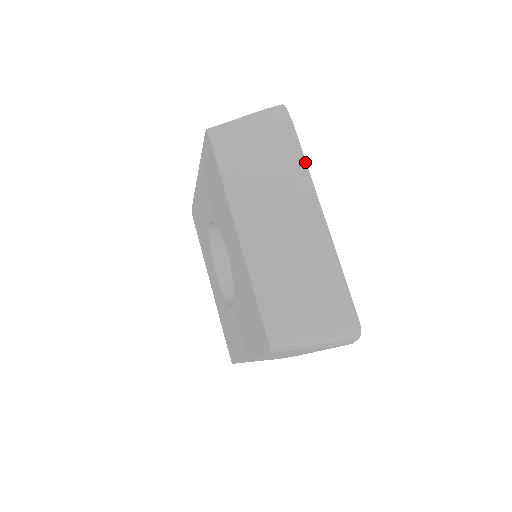
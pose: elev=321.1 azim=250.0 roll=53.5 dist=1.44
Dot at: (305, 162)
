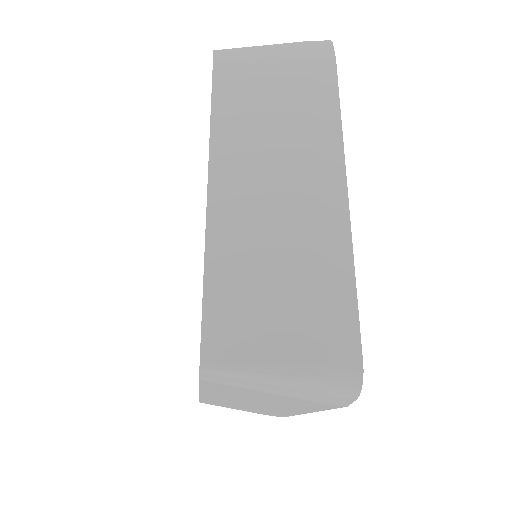
Dot at: (339, 112)
